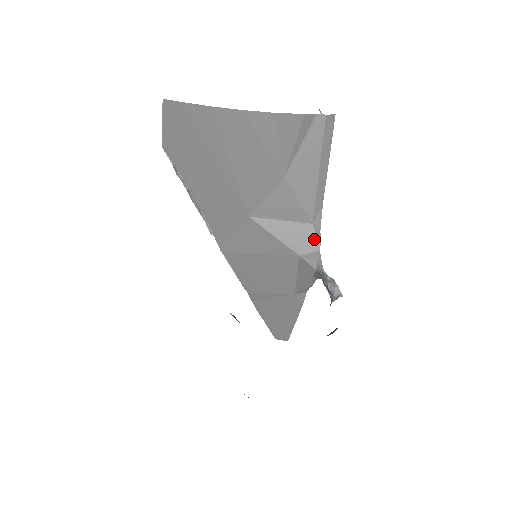
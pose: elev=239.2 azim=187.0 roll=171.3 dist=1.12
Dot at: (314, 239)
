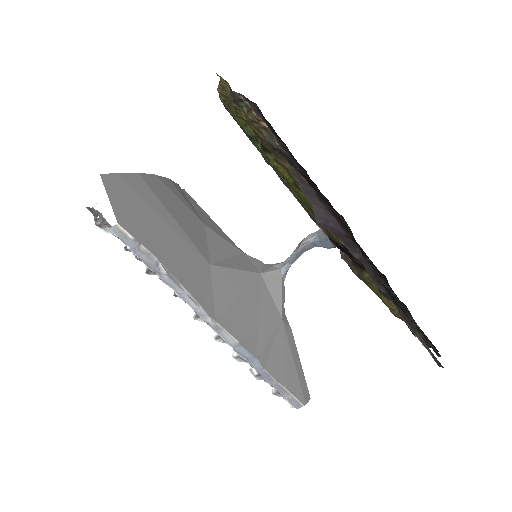
Dot at: (254, 260)
